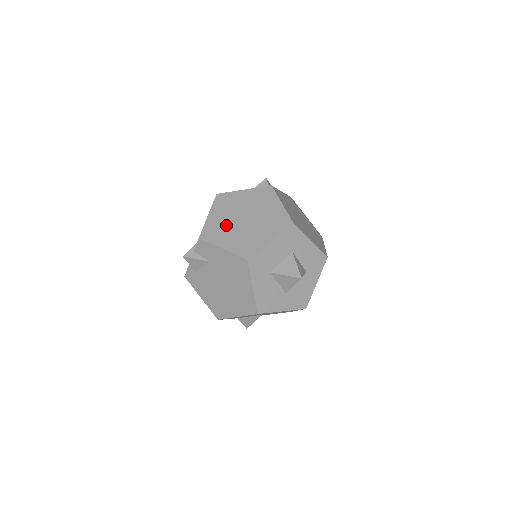
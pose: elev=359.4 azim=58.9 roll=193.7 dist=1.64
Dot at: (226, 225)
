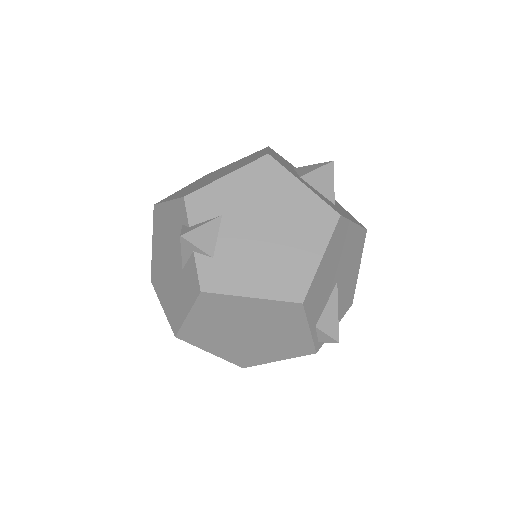
Dot at: (201, 184)
